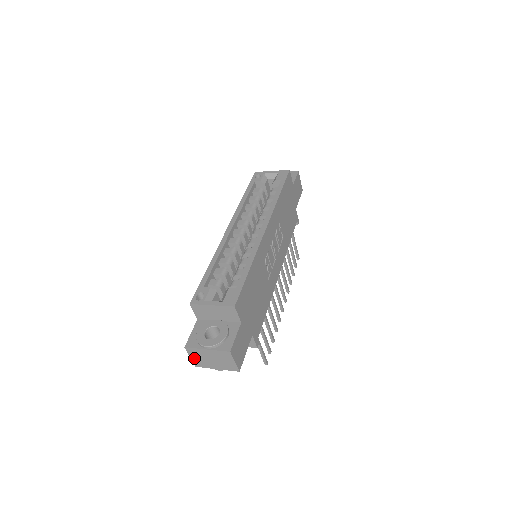
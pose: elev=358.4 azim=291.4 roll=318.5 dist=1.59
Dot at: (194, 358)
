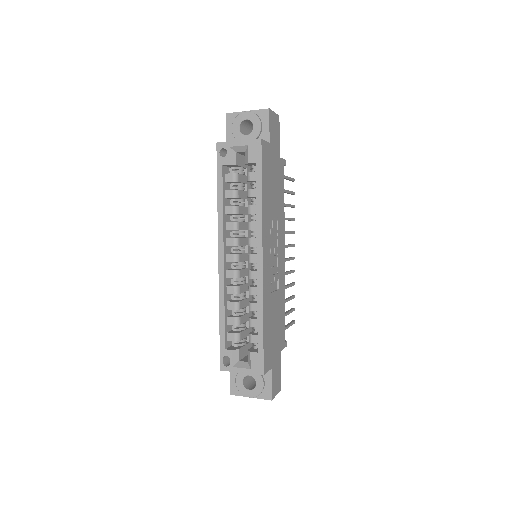
Dot at: occluded
